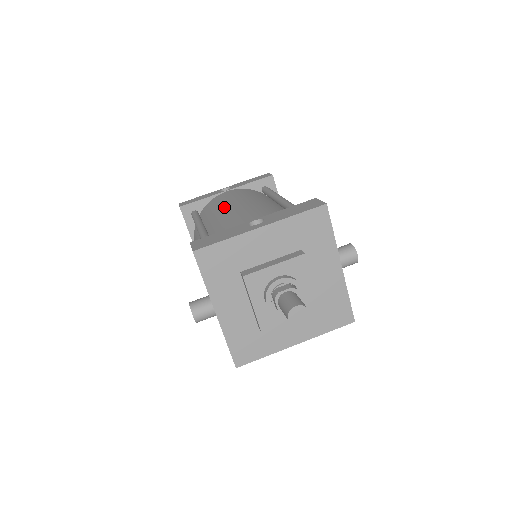
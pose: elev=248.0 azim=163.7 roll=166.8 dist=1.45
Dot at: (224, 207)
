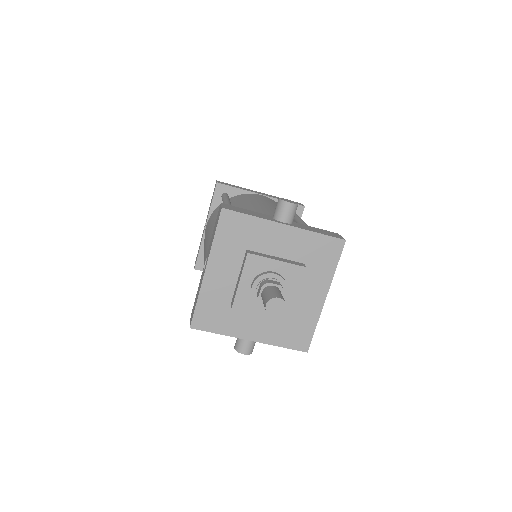
Dot at: occluded
